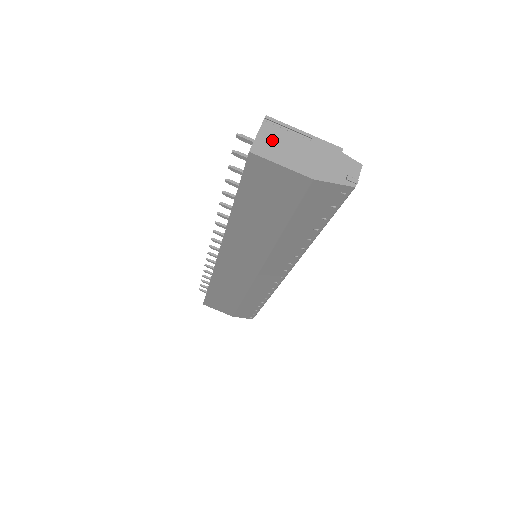
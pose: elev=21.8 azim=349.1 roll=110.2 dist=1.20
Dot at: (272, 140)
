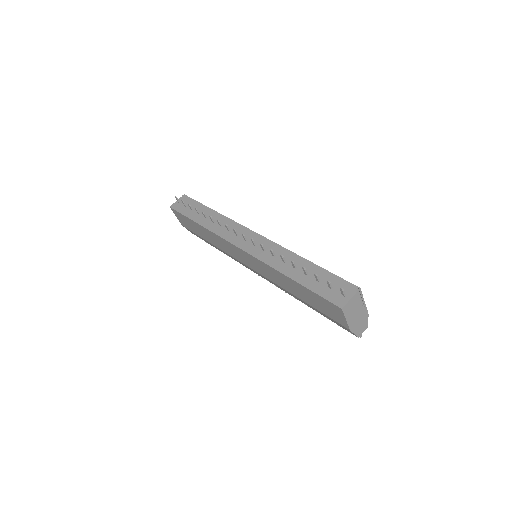
Dot at: (353, 304)
